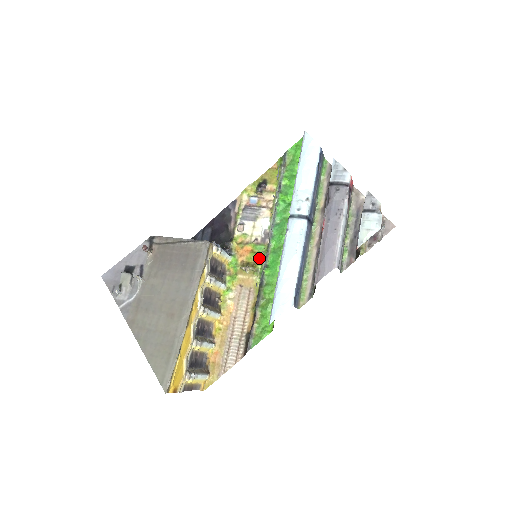
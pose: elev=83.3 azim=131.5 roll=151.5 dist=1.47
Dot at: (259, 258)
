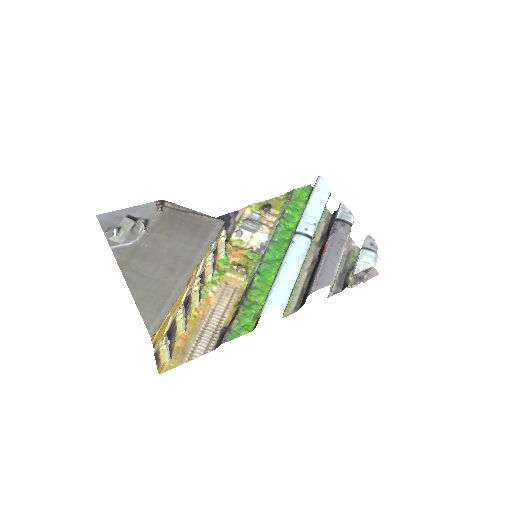
Dot at: (252, 264)
